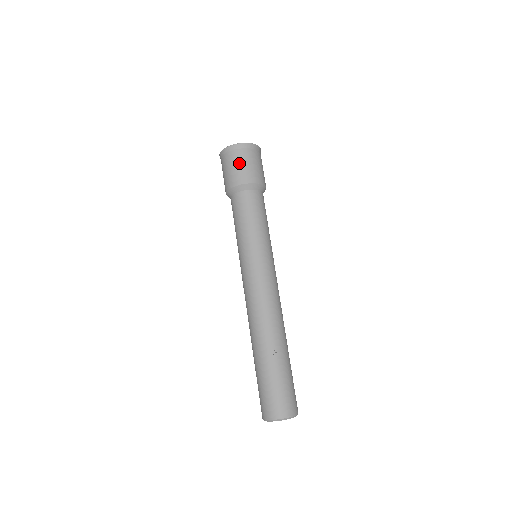
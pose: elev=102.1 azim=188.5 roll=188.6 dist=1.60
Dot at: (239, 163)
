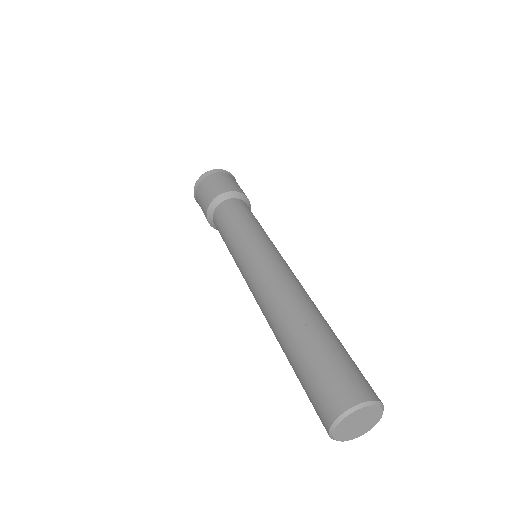
Dot at: (210, 184)
